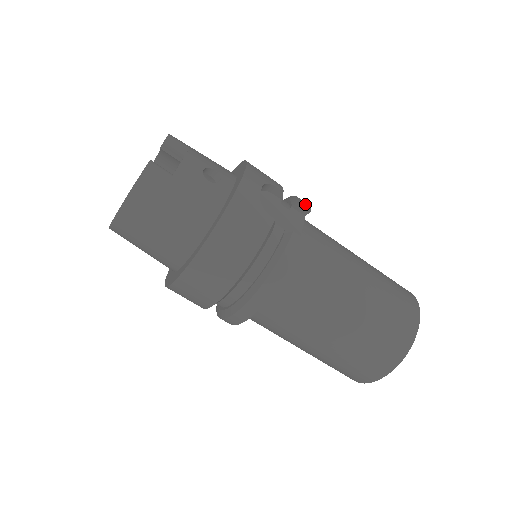
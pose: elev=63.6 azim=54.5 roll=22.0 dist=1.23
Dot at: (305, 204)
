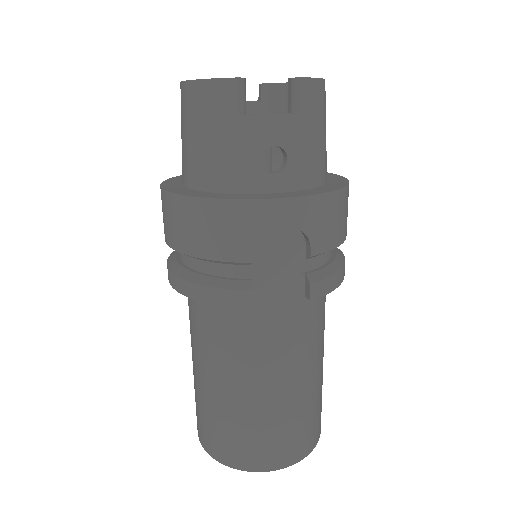
Dot at: (318, 290)
